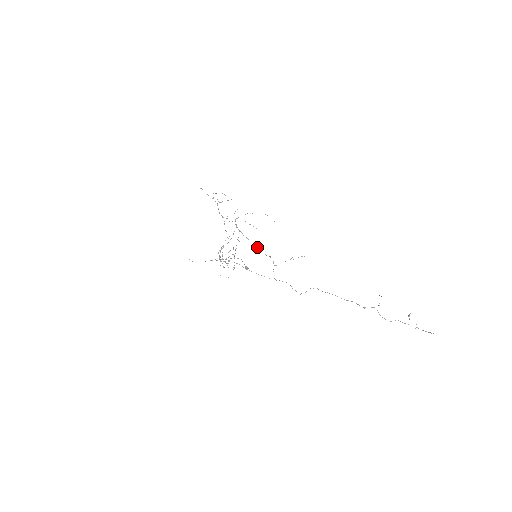
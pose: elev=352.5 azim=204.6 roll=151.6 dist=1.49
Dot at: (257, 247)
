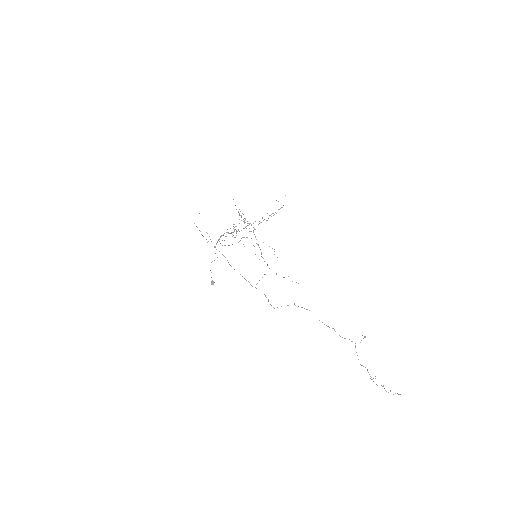
Dot at: (261, 252)
